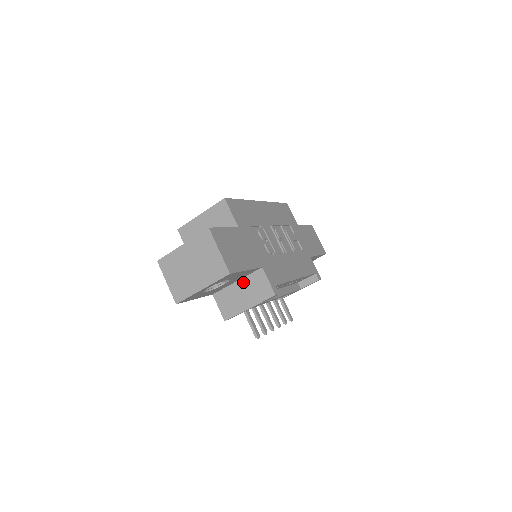
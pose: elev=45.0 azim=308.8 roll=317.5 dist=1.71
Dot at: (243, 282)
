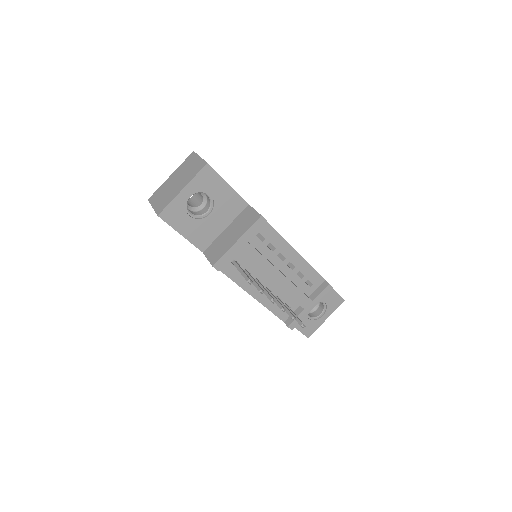
Dot at: (232, 225)
